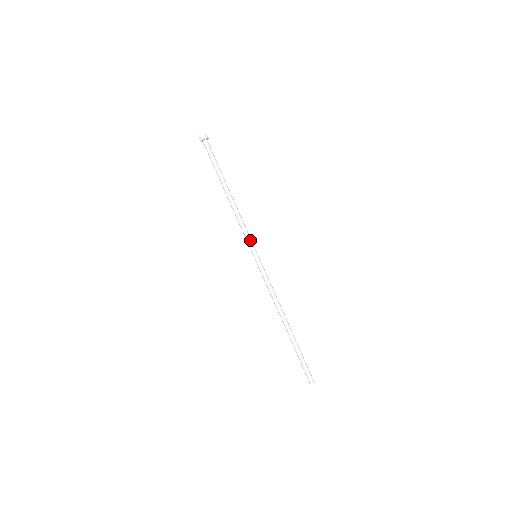
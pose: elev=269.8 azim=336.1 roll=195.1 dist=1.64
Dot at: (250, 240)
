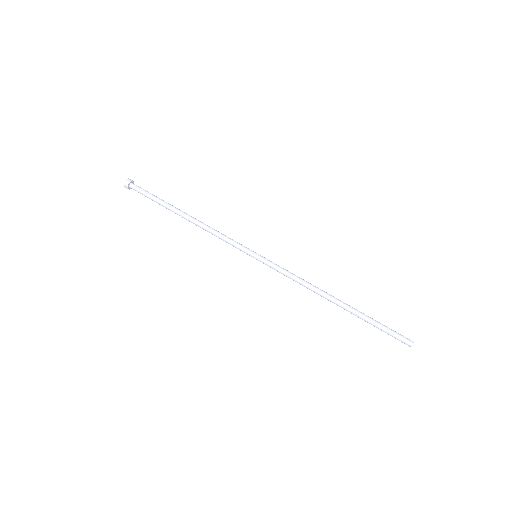
Dot at: (239, 244)
